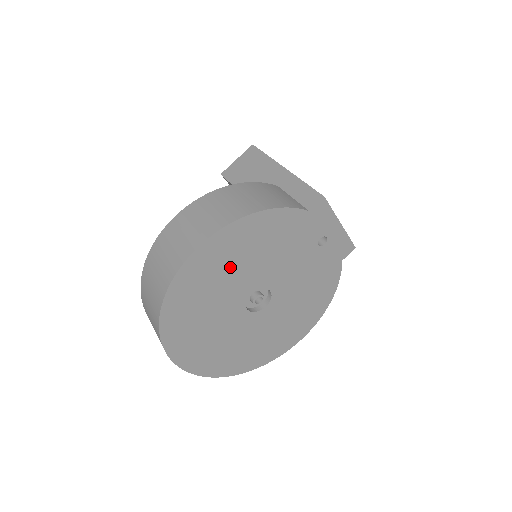
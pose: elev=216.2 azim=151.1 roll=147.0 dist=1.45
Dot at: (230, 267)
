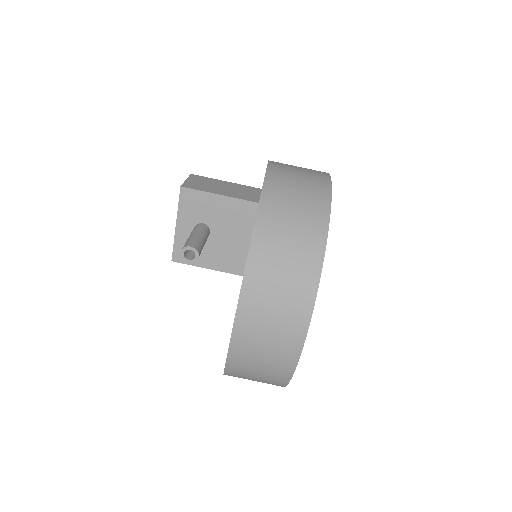
Dot at: occluded
